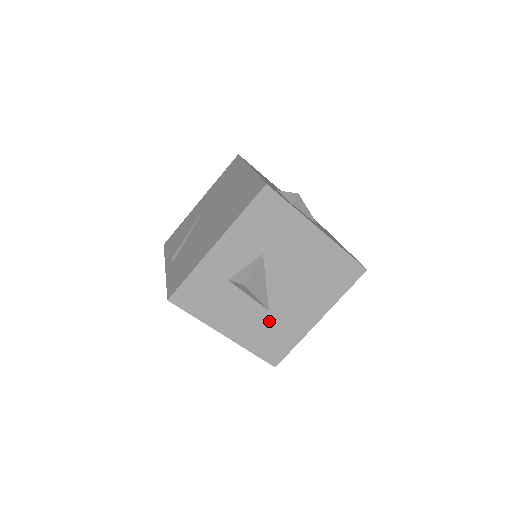
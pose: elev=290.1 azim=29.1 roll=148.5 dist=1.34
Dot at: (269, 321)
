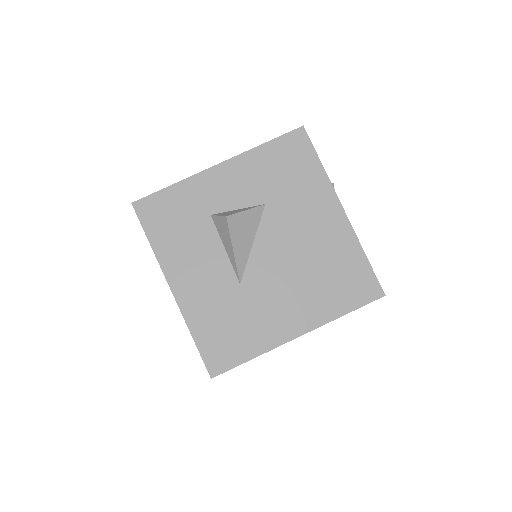
Dot at: (234, 300)
